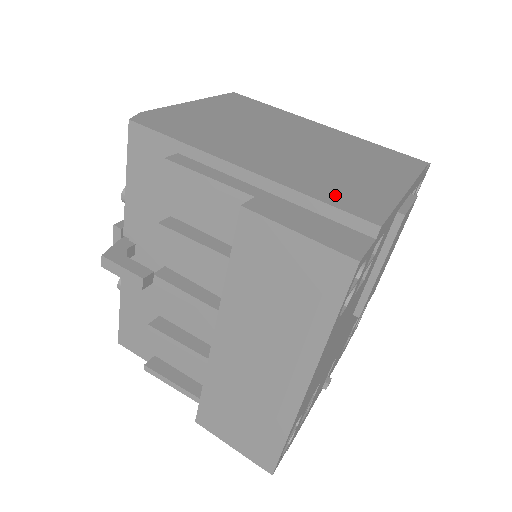
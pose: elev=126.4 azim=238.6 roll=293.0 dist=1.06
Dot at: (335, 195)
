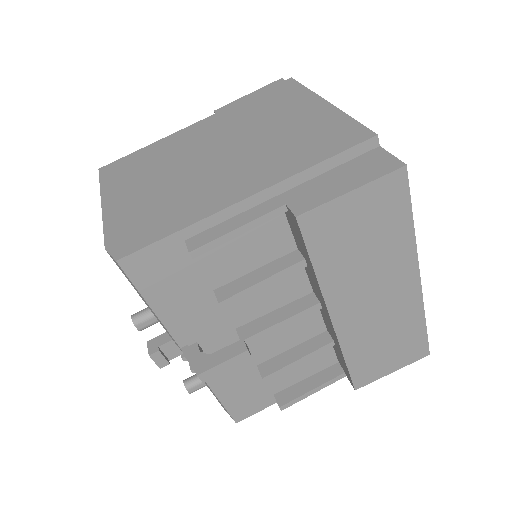
Dot at: (320, 148)
